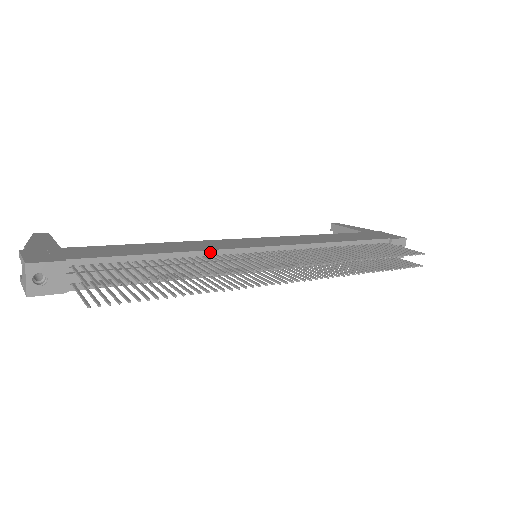
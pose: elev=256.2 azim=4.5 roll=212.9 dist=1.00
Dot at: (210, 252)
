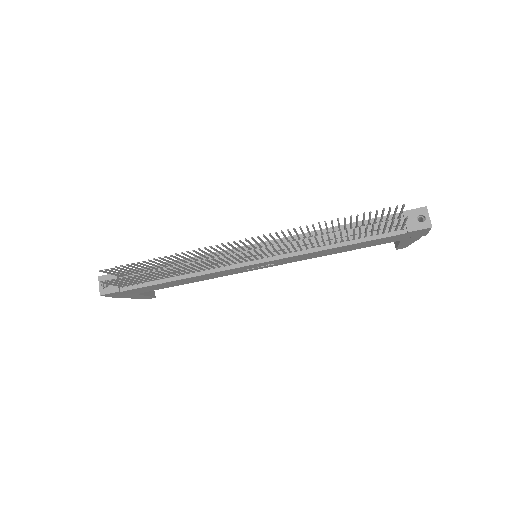
Dot at: (207, 255)
